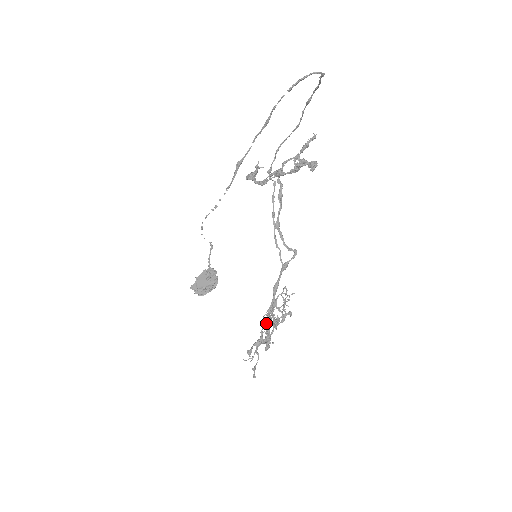
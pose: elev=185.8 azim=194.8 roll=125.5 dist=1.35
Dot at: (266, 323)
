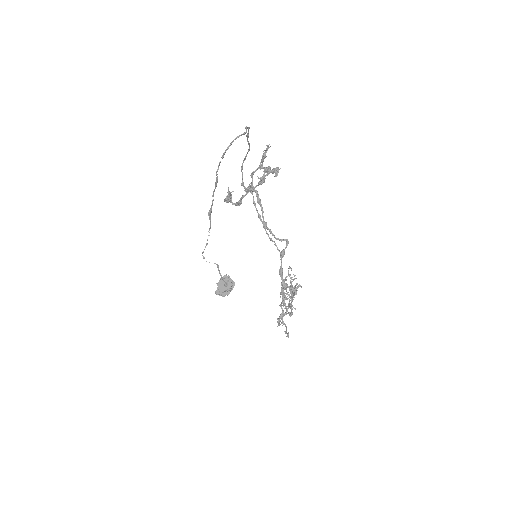
Dot at: (281, 304)
